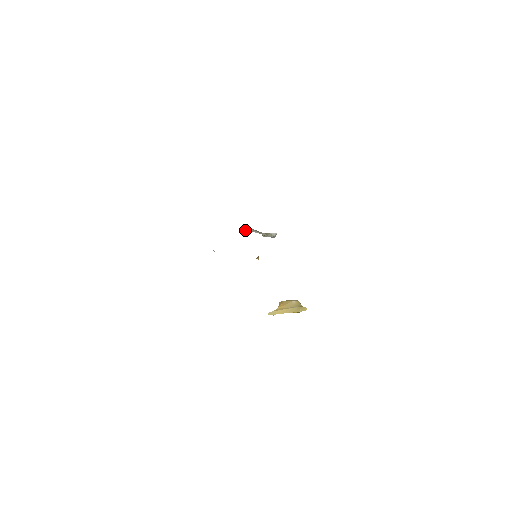
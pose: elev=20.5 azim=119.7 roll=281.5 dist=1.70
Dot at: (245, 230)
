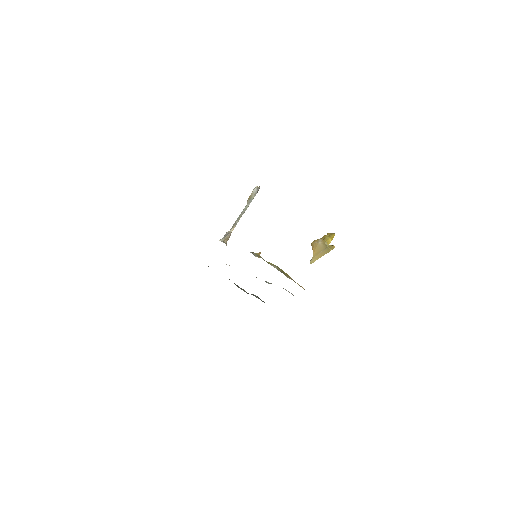
Dot at: (229, 237)
